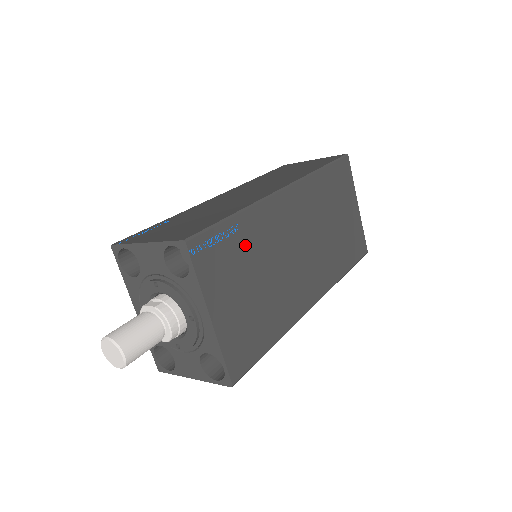
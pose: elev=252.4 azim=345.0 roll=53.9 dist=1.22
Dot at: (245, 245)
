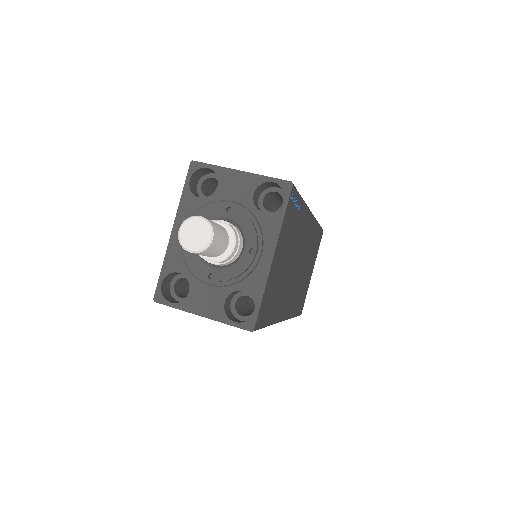
Dot at: (296, 226)
